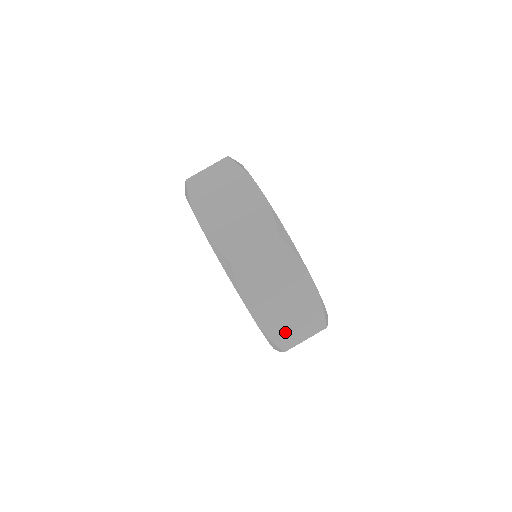
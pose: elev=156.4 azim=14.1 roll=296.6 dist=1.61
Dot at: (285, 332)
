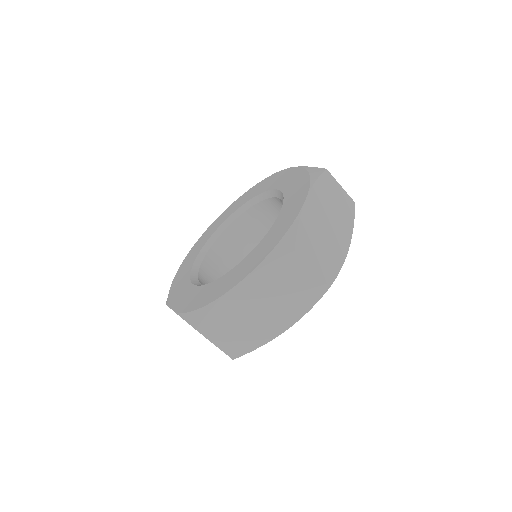
Dot at: occluded
